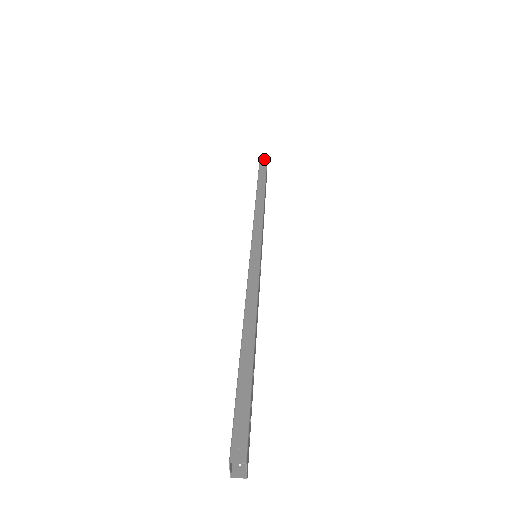
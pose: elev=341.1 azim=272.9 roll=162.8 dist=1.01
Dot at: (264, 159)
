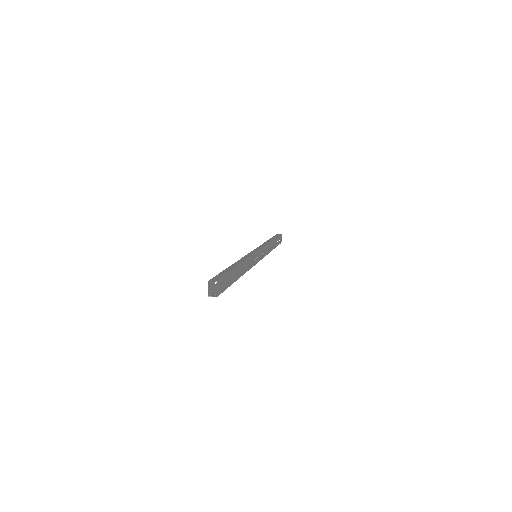
Dot at: (279, 234)
